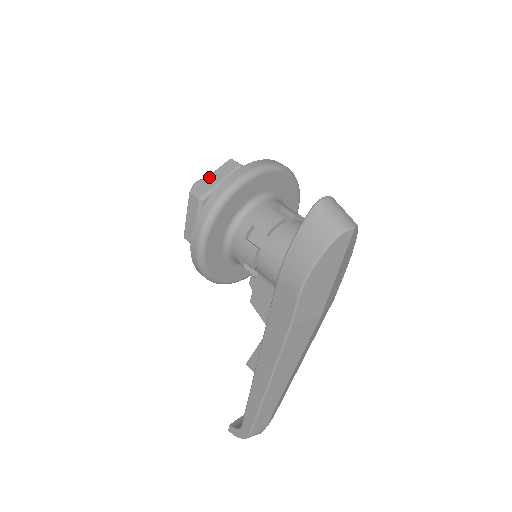
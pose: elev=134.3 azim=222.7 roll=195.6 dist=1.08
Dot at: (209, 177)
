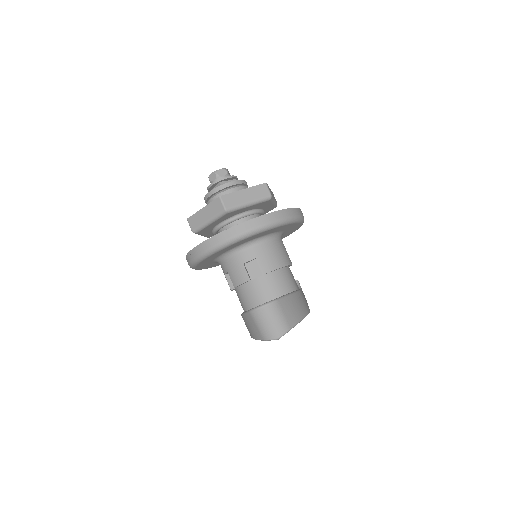
Dot at: (201, 211)
